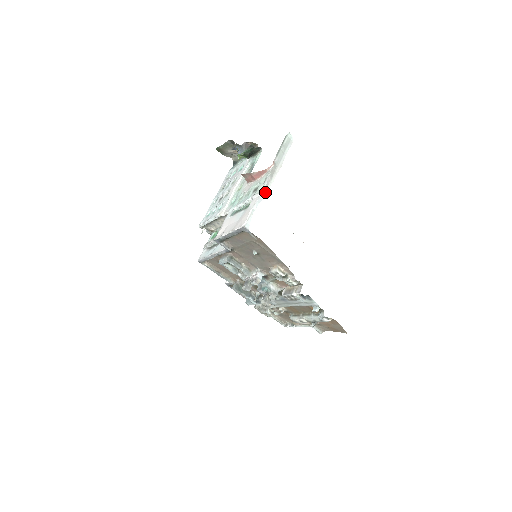
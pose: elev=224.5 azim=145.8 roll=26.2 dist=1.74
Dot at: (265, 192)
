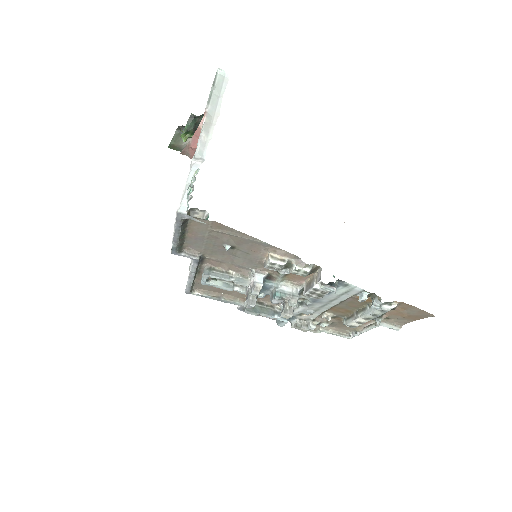
Dot at: (201, 155)
